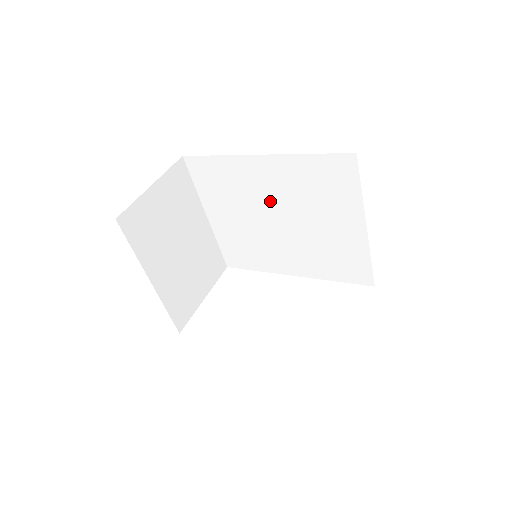
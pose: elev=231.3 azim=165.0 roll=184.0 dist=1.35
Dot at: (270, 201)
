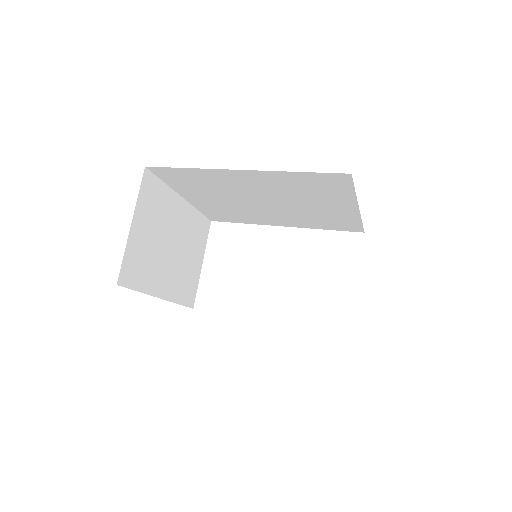
Dot at: (254, 193)
